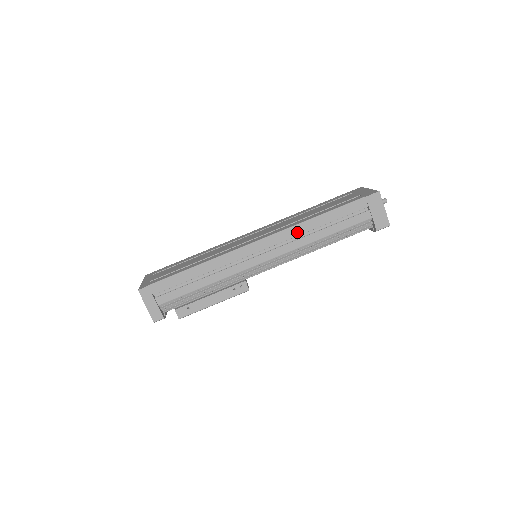
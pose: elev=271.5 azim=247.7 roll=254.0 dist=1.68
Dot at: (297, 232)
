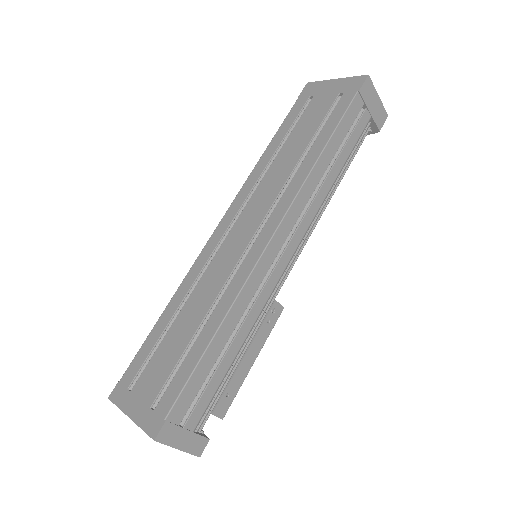
Dot at: (310, 190)
